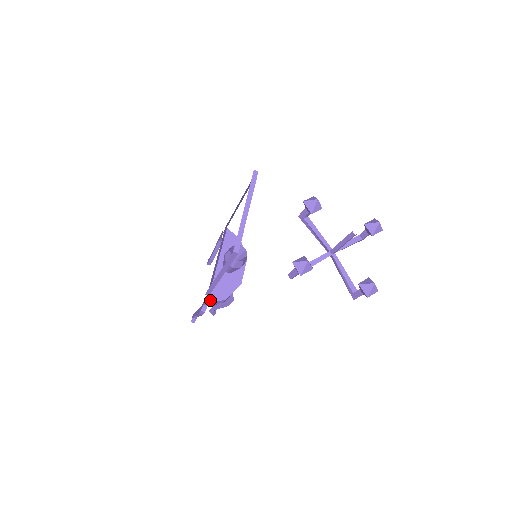
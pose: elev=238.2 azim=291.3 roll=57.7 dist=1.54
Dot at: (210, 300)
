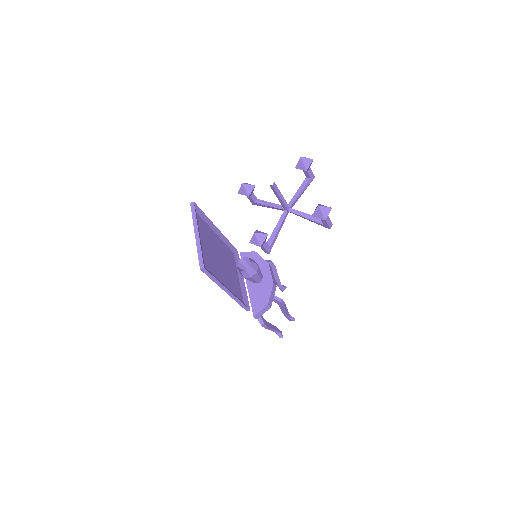
Dot at: (256, 312)
